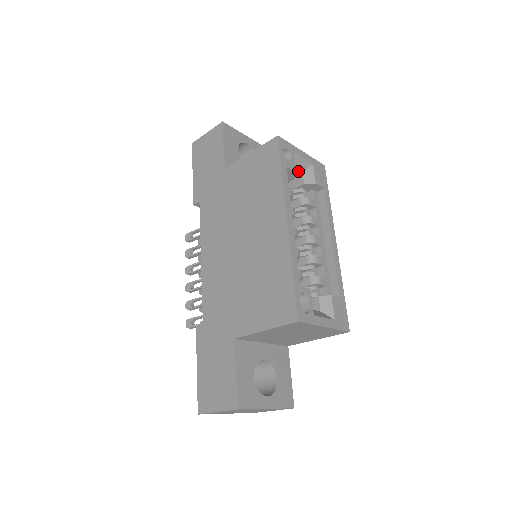
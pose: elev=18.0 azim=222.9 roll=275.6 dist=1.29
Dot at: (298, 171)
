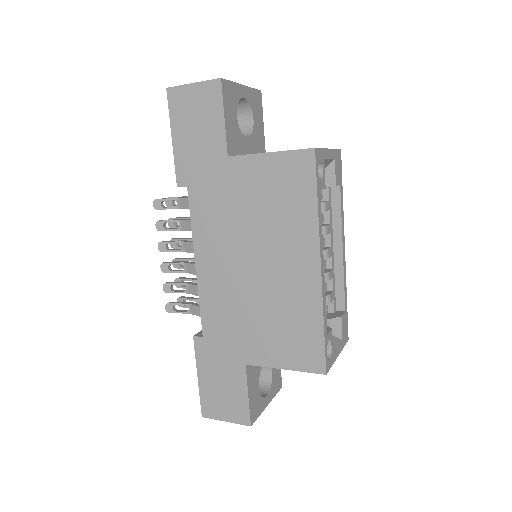
Dot at: occluded
